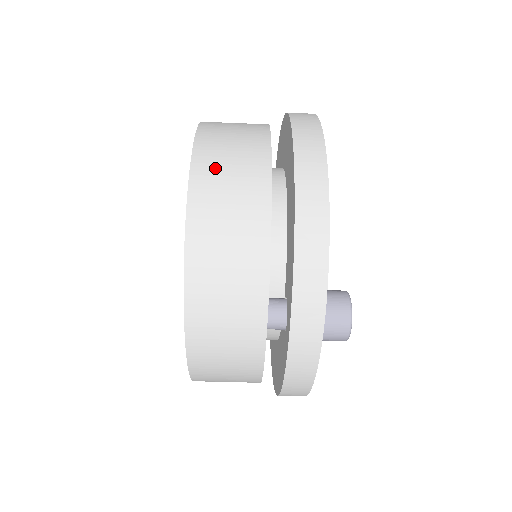
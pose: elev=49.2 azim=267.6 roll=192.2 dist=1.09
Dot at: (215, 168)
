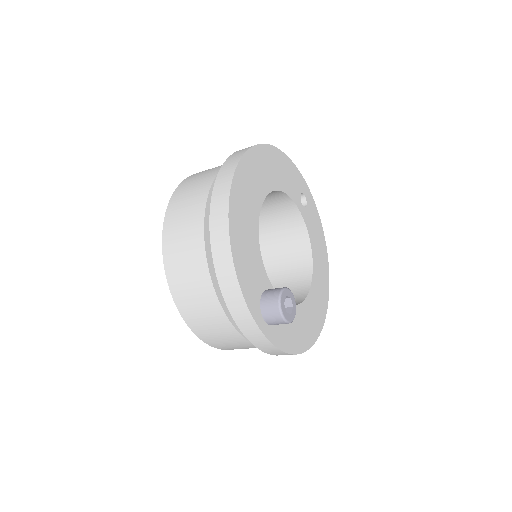
Dot at: (174, 231)
